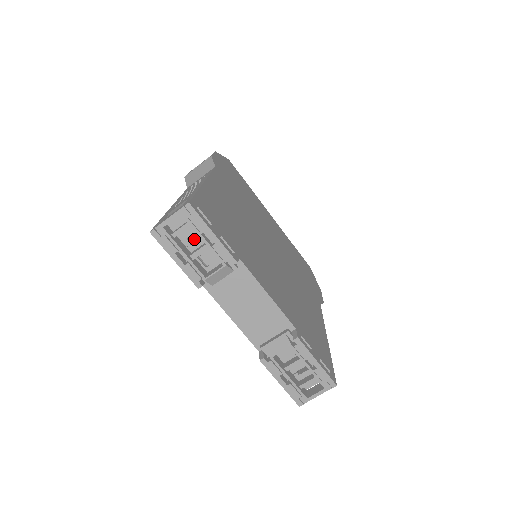
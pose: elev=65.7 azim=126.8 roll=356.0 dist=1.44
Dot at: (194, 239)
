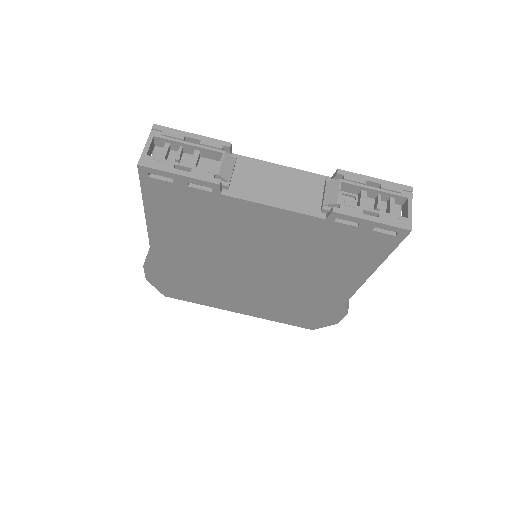
Dot at: occluded
